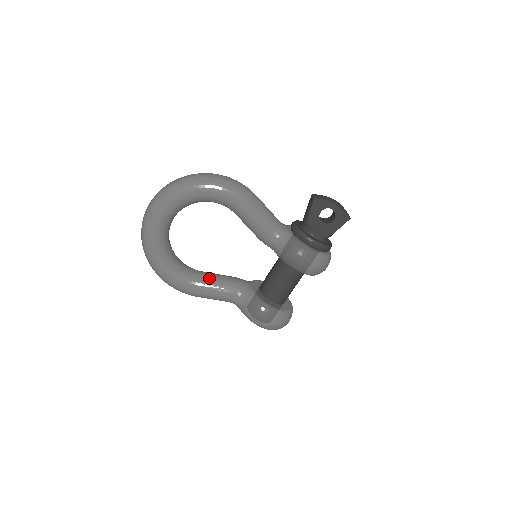
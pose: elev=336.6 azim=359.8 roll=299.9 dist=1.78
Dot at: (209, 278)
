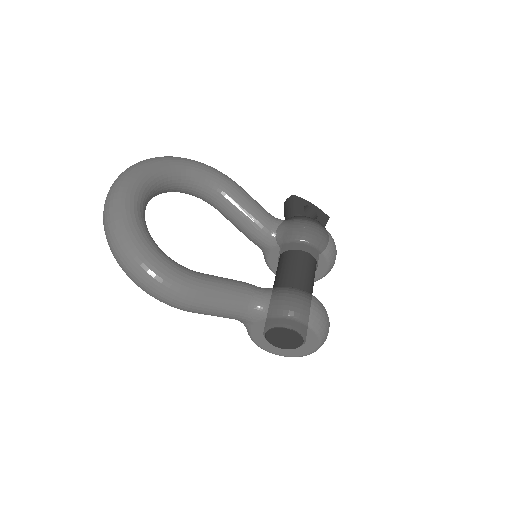
Dot at: (211, 275)
